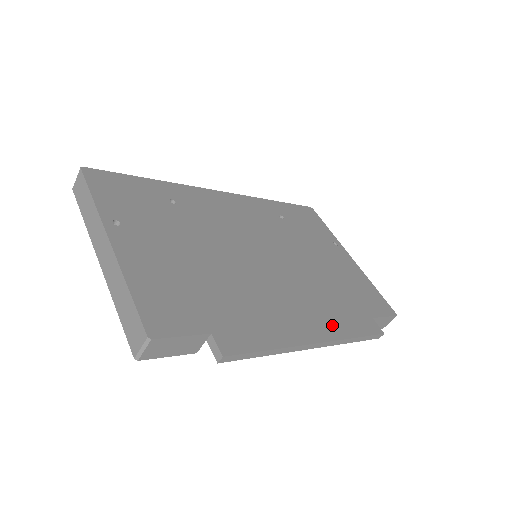
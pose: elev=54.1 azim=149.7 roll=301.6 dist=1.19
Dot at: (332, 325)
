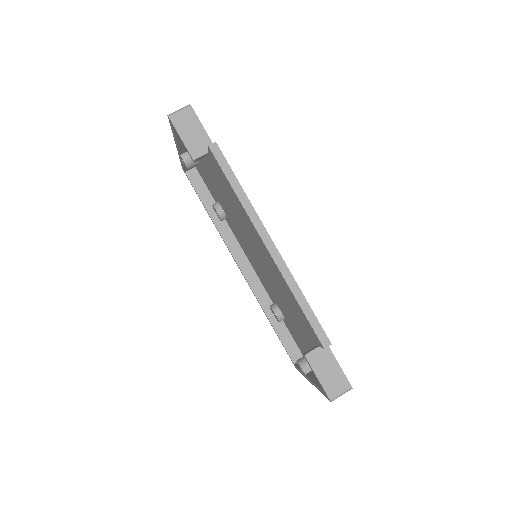
Dot at: occluded
